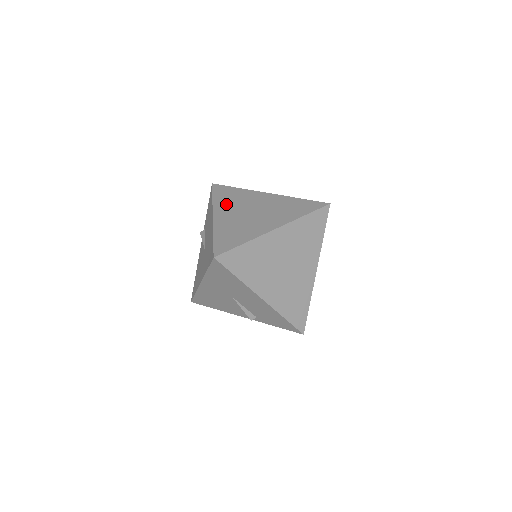
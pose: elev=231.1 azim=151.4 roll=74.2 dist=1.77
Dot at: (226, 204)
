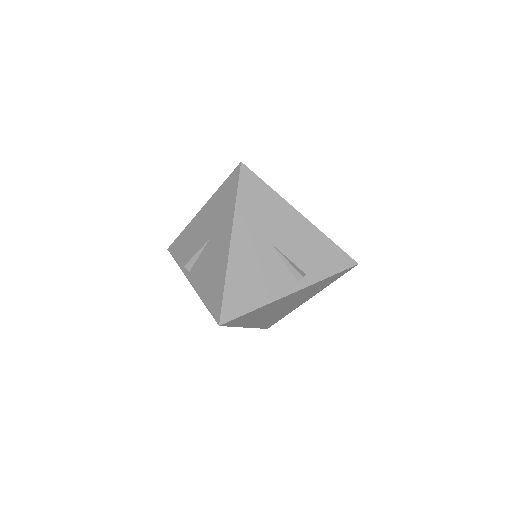
Dot at: occluded
